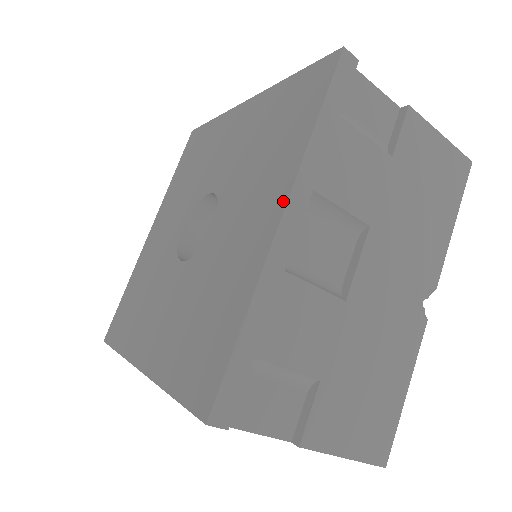
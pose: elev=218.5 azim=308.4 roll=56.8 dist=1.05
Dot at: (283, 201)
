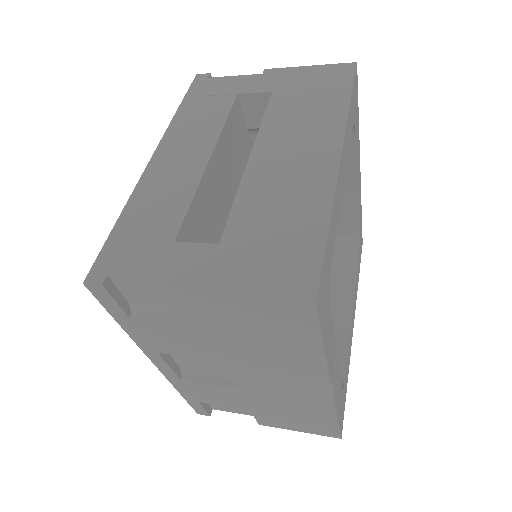
Dot at: occluded
